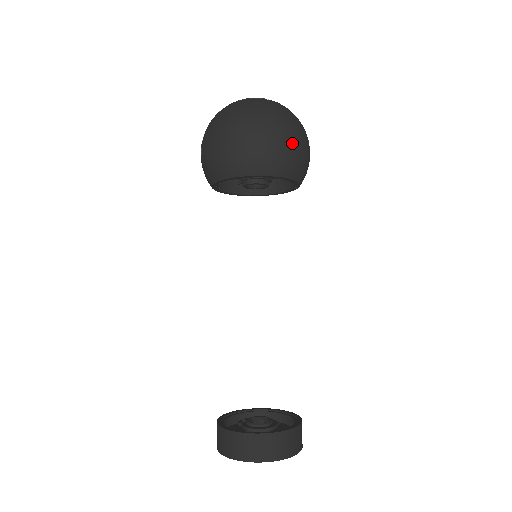
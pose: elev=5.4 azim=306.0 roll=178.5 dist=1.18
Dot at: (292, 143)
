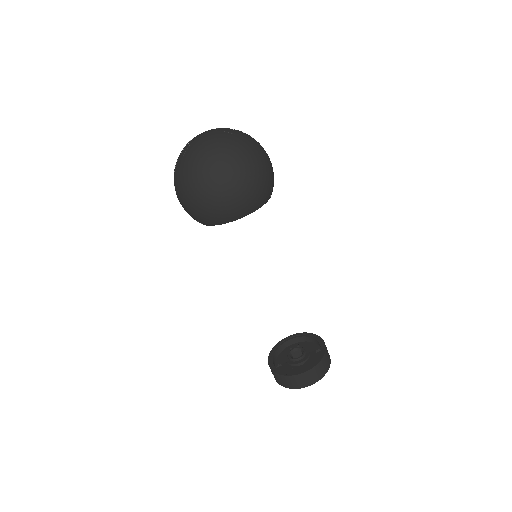
Dot at: (214, 202)
